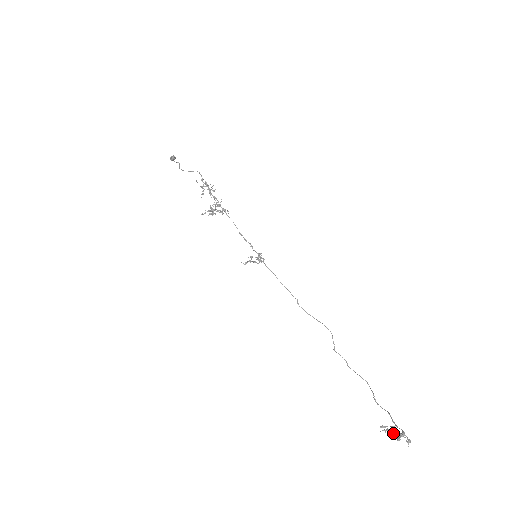
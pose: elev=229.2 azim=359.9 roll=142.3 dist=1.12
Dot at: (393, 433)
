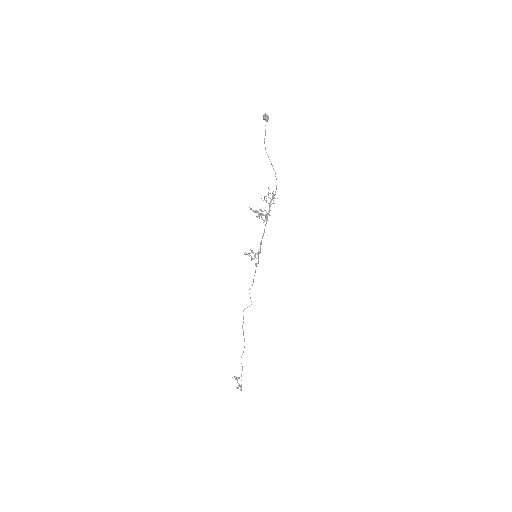
Dot at: (238, 383)
